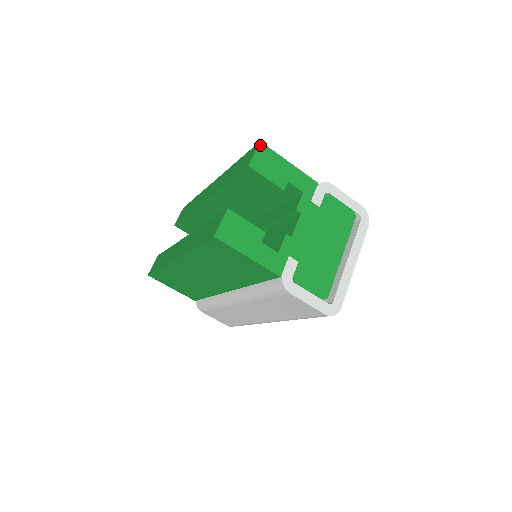
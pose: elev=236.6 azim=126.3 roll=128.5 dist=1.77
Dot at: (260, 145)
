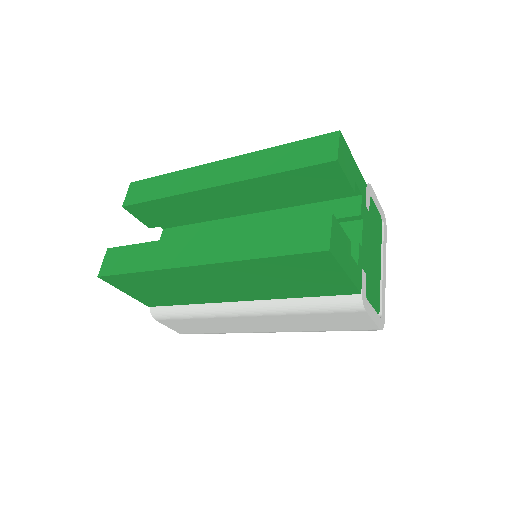
Dot at: (340, 135)
